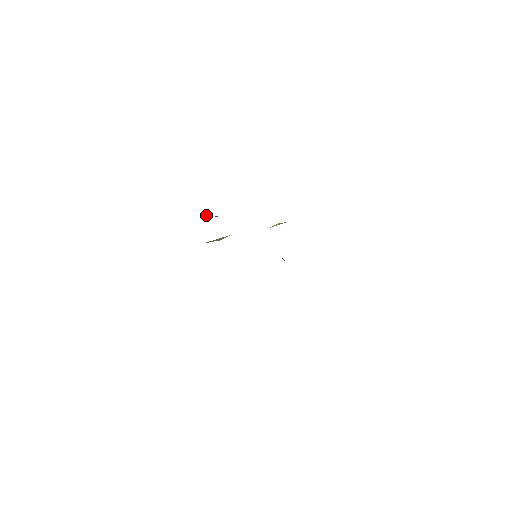
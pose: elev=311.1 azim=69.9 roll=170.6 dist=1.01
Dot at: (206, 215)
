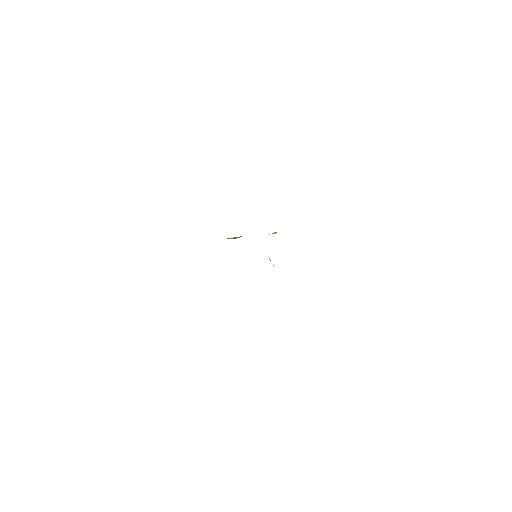
Dot at: occluded
